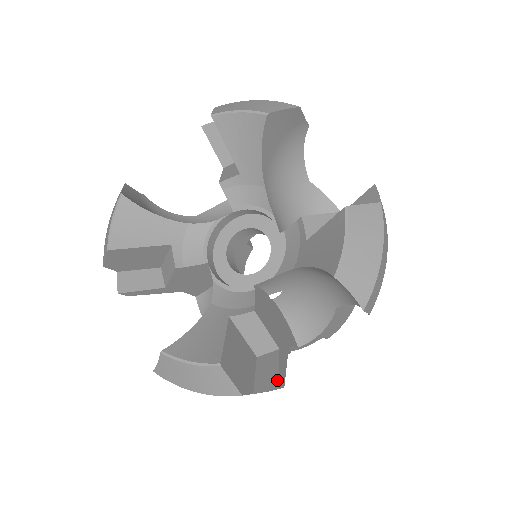
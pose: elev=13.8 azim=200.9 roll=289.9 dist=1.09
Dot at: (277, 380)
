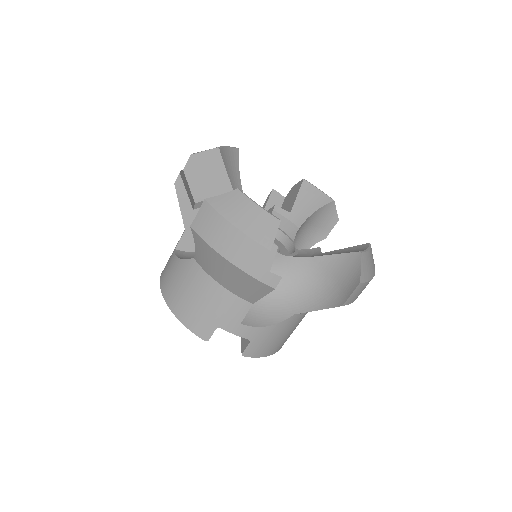
Dot at: (278, 278)
